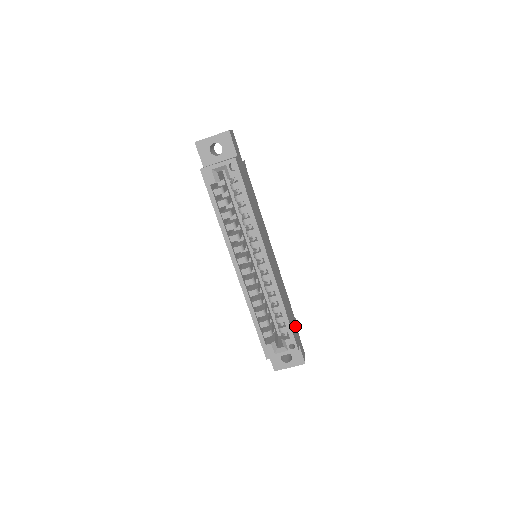
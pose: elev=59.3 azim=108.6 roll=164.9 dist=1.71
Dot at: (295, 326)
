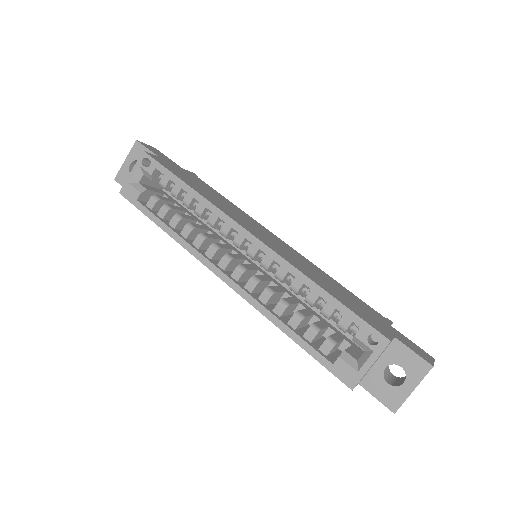
Dot at: (380, 320)
